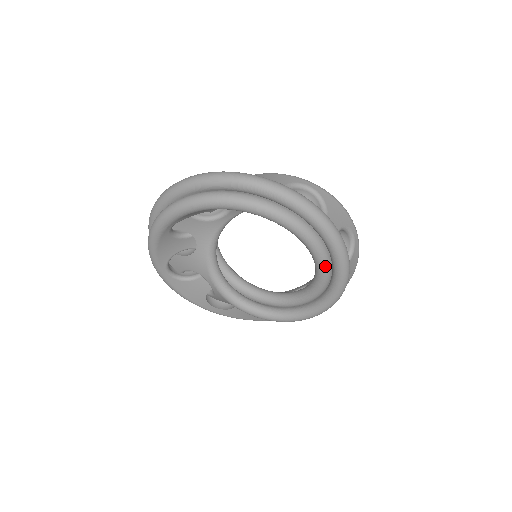
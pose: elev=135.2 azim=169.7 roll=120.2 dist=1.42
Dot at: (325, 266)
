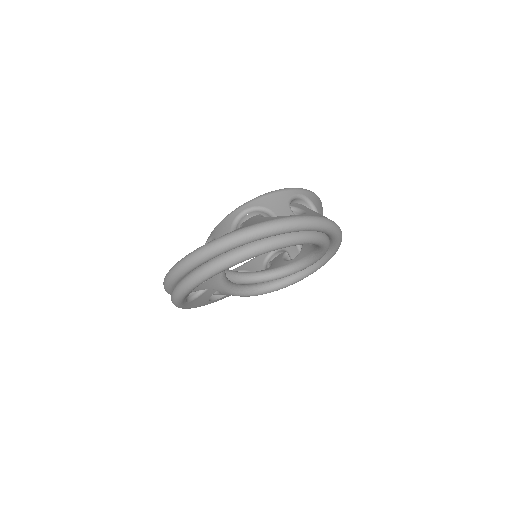
Dot at: (327, 250)
